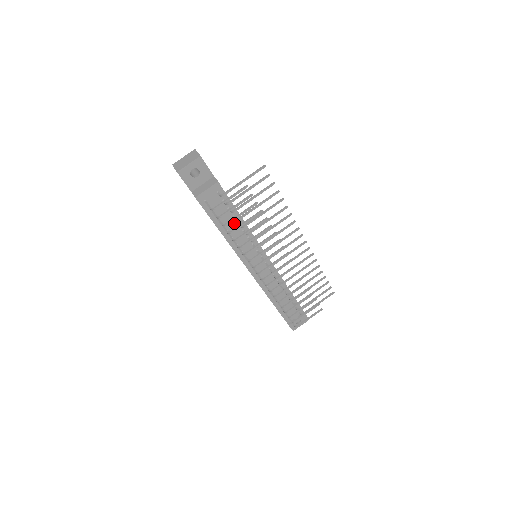
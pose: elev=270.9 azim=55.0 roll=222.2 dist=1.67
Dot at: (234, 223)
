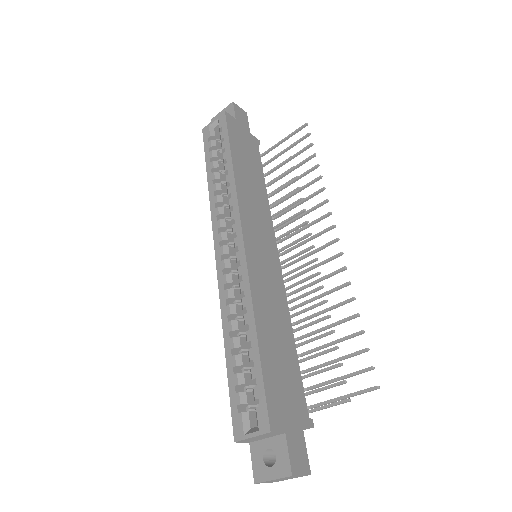
Dot at: occluded
